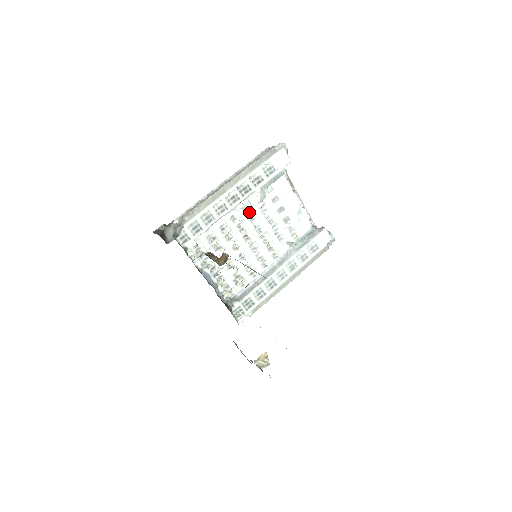
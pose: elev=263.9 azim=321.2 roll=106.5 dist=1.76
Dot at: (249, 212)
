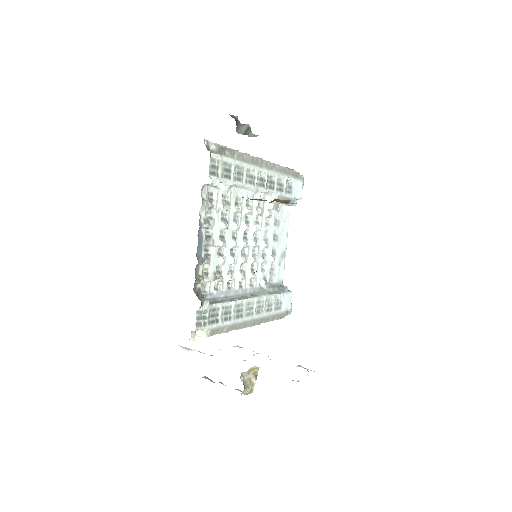
Dot at: (259, 211)
